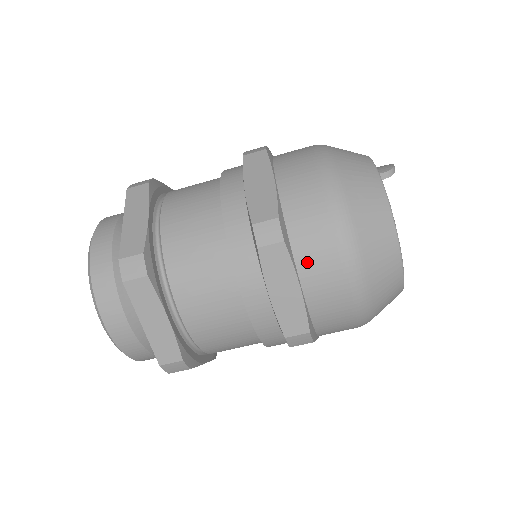
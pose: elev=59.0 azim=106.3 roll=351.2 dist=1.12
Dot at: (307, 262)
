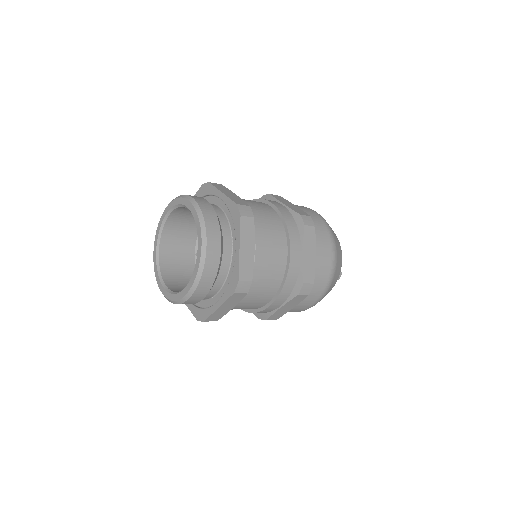
Dot at: occluded
